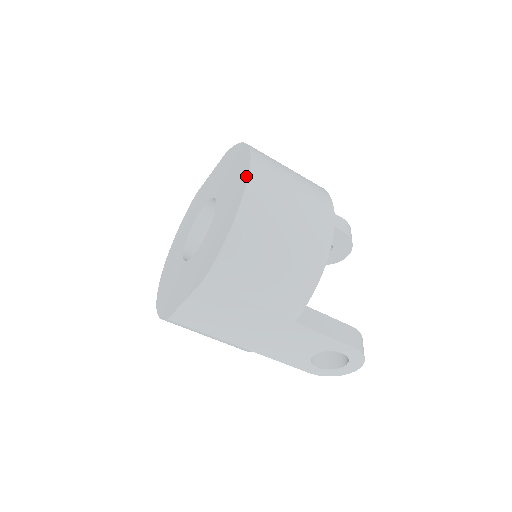
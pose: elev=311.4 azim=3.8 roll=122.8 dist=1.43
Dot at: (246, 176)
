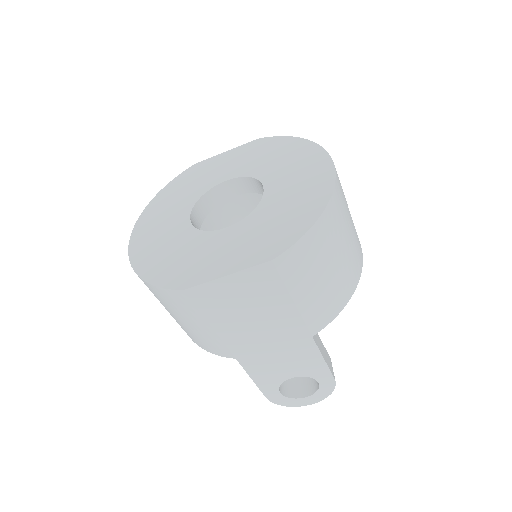
Dot at: (331, 170)
